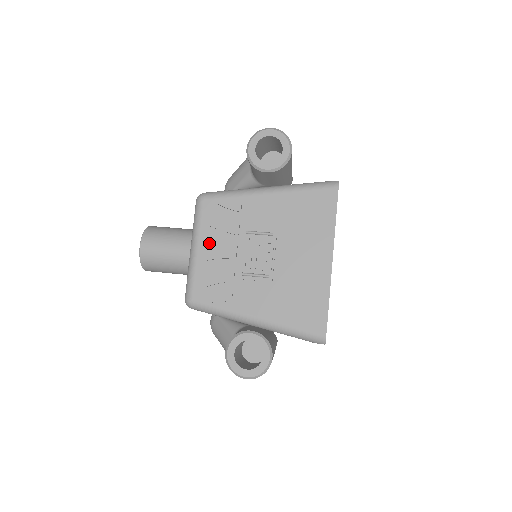
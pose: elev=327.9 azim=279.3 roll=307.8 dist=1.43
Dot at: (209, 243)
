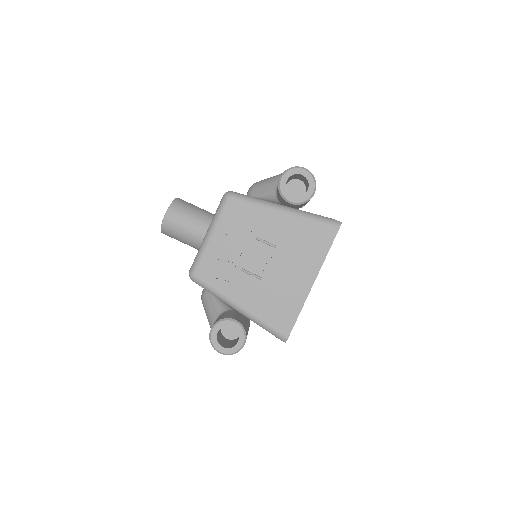
Dot at: (223, 236)
